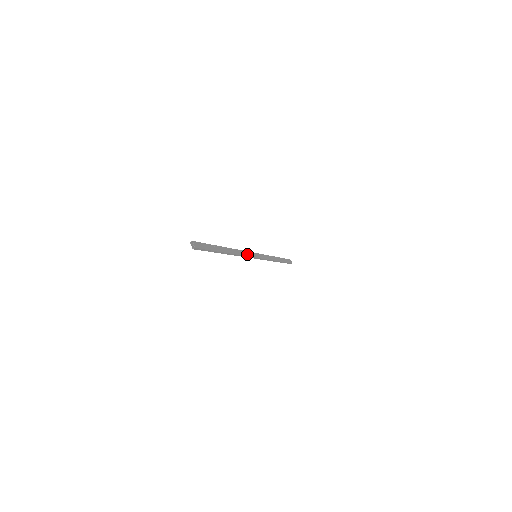
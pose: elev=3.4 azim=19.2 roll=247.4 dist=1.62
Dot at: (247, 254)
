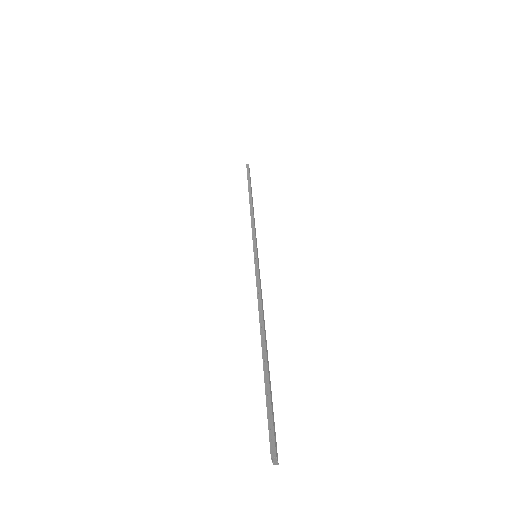
Dot at: (260, 284)
